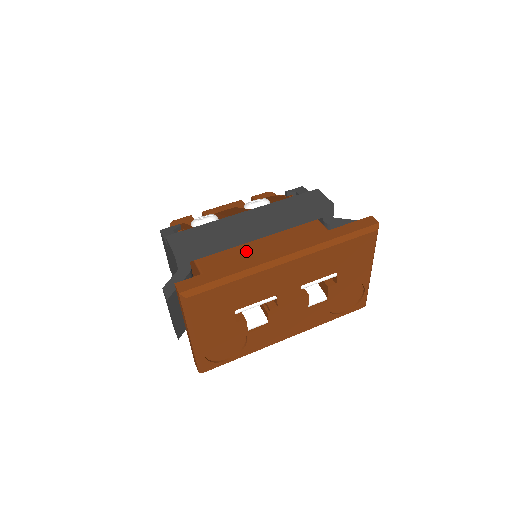
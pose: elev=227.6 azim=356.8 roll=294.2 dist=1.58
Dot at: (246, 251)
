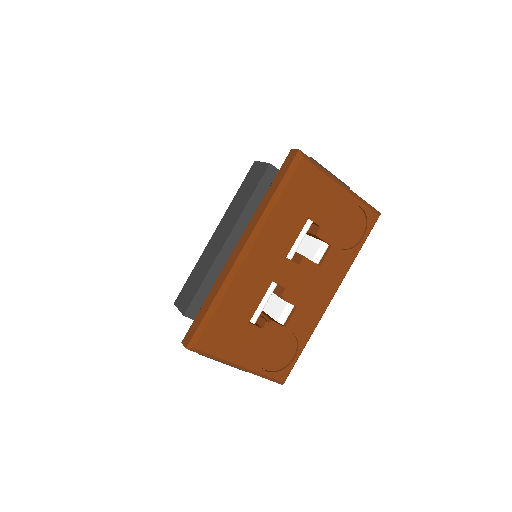
Dot at: occluded
